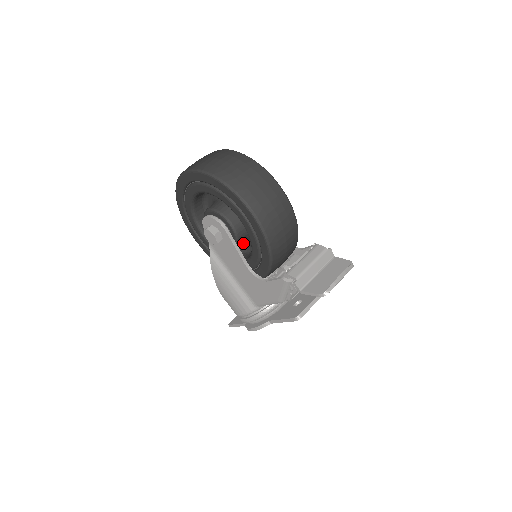
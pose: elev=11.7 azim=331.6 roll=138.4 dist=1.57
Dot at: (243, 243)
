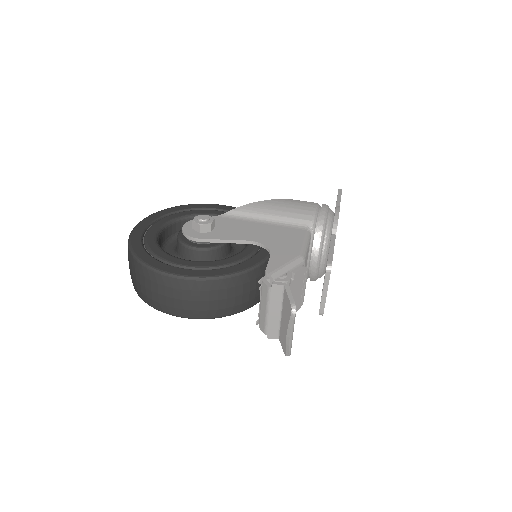
Dot at: occluded
